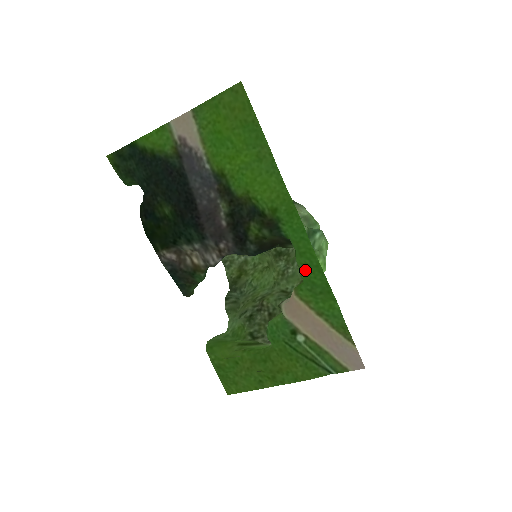
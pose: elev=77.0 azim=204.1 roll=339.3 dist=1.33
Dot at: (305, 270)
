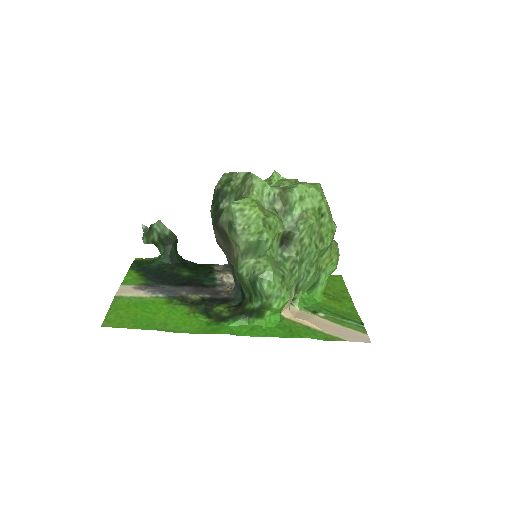
Dot at: (267, 326)
